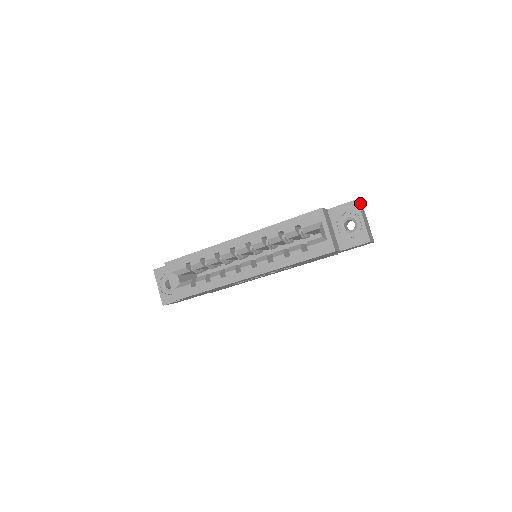
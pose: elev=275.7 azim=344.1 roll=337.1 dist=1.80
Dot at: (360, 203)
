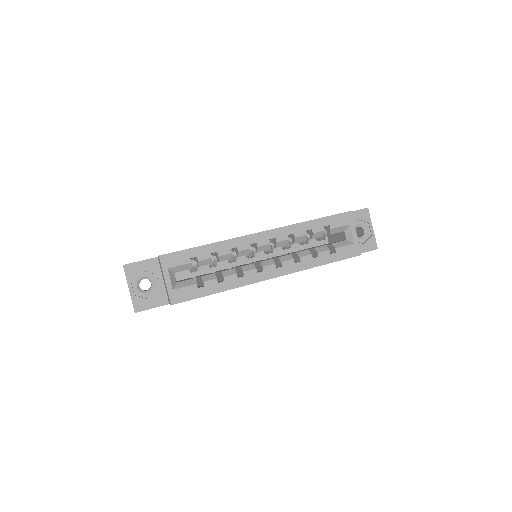
Dot at: occluded
